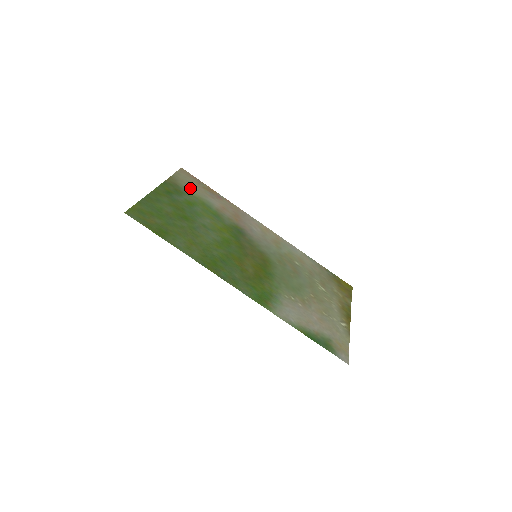
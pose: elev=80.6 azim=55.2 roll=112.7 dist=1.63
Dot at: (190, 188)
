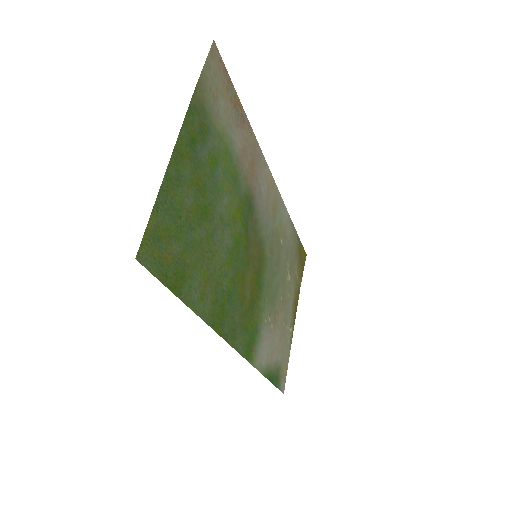
Dot at: (217, 109)
